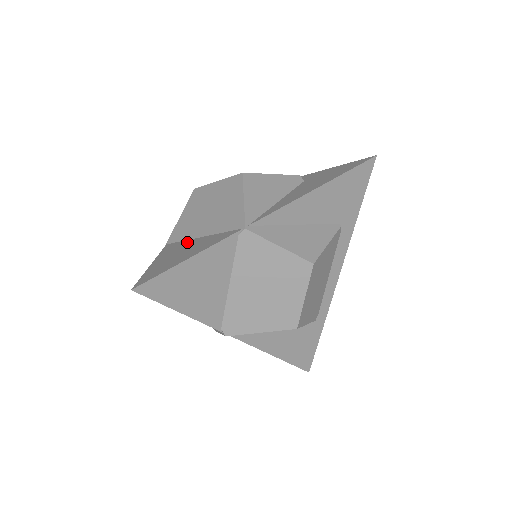
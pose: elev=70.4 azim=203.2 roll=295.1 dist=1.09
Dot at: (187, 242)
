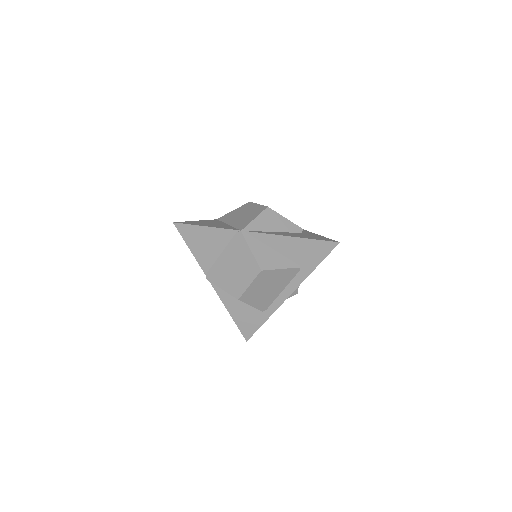
Dot at: (221, 223)
